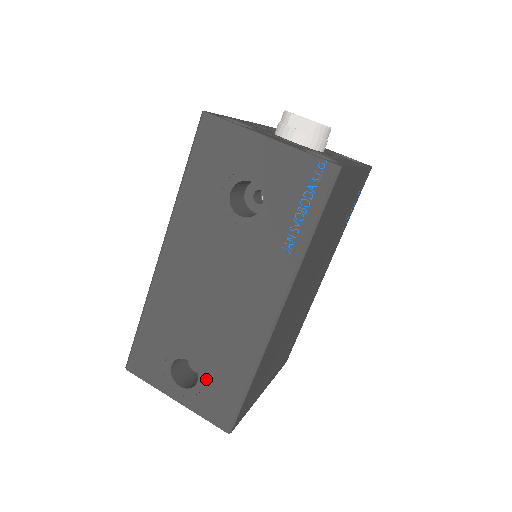
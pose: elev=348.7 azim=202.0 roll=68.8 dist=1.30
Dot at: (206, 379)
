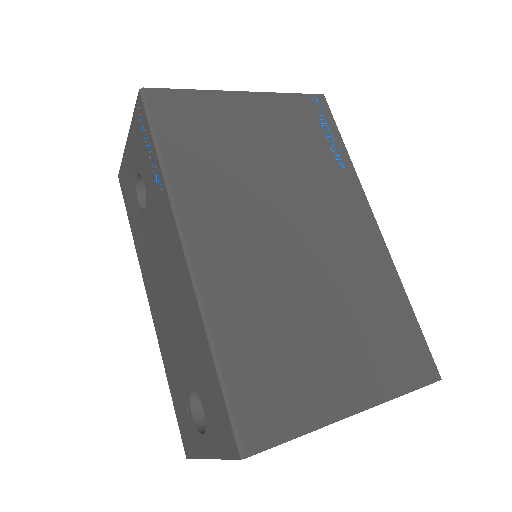
Dot at: (203, 398)
